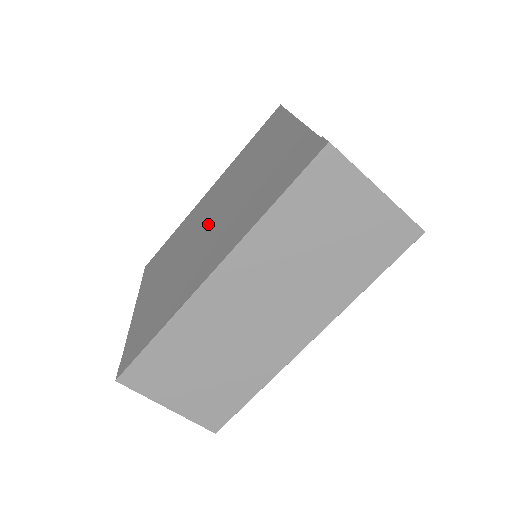
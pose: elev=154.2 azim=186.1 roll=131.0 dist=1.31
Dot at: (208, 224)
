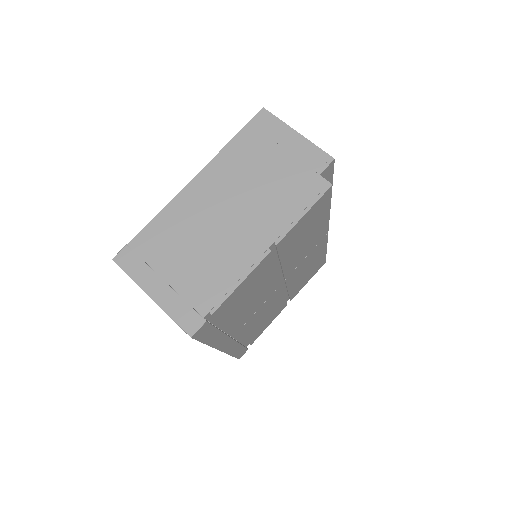
Dot at: occluded
